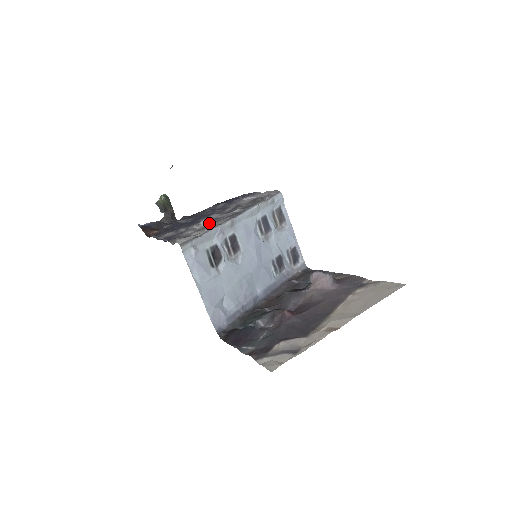
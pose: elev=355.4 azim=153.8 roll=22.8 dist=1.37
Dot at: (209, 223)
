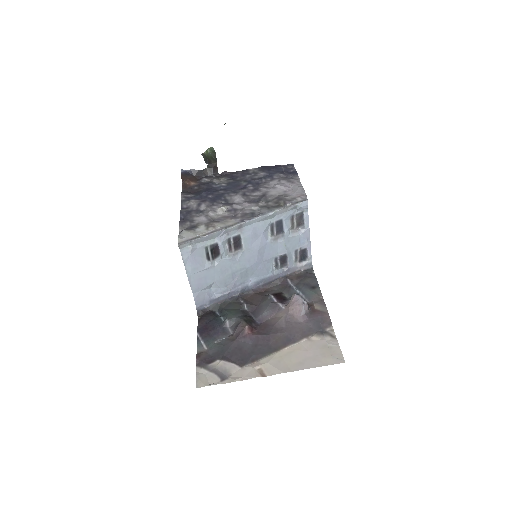
Dot at: (225, 213)
